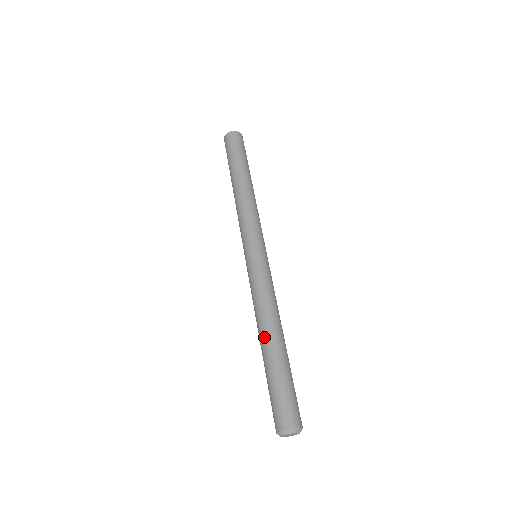
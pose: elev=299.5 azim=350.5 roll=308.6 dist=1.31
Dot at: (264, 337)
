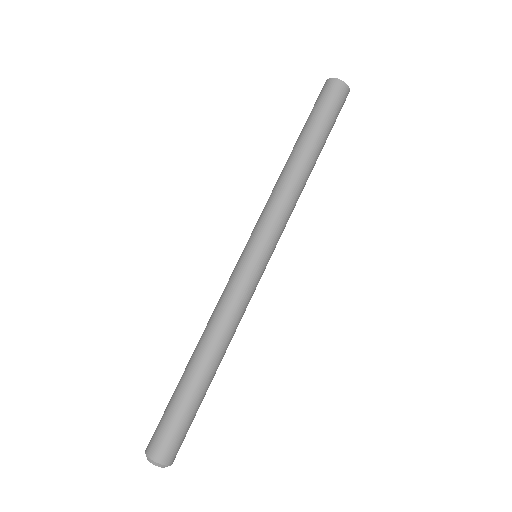
Dot at: (194, 352)
